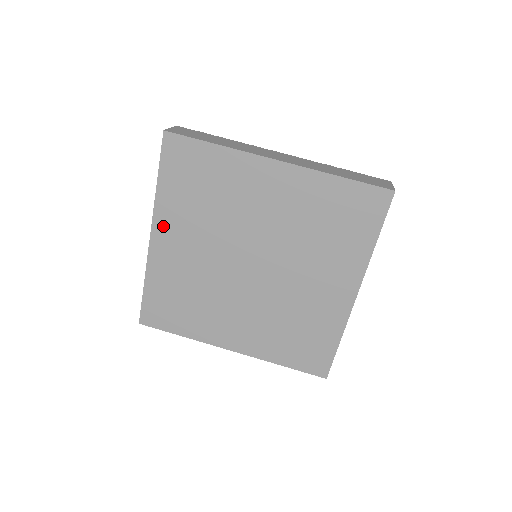
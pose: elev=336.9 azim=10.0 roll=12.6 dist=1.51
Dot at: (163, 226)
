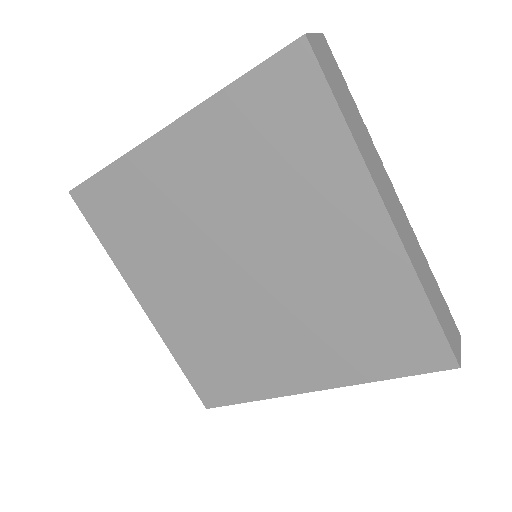
Dot at: (189, 135)
